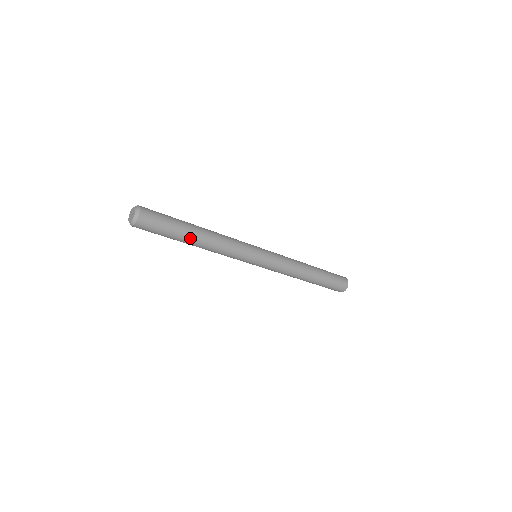
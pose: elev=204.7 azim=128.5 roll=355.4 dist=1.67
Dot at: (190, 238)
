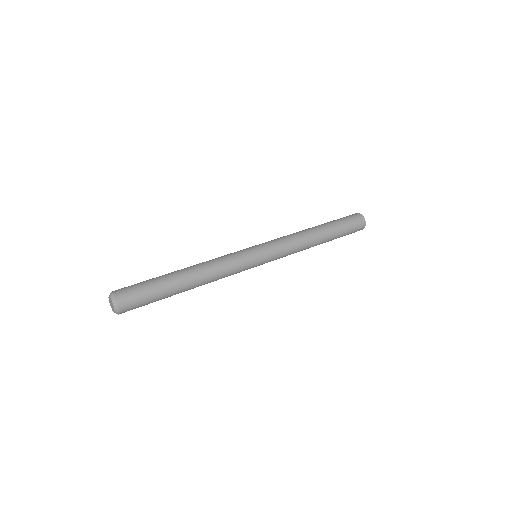
Dot at: (180, 287)
